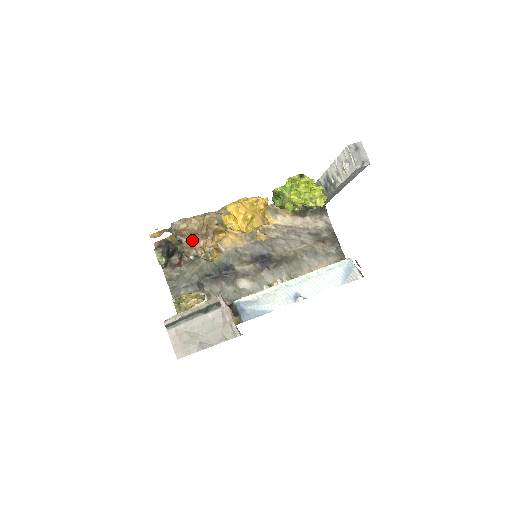
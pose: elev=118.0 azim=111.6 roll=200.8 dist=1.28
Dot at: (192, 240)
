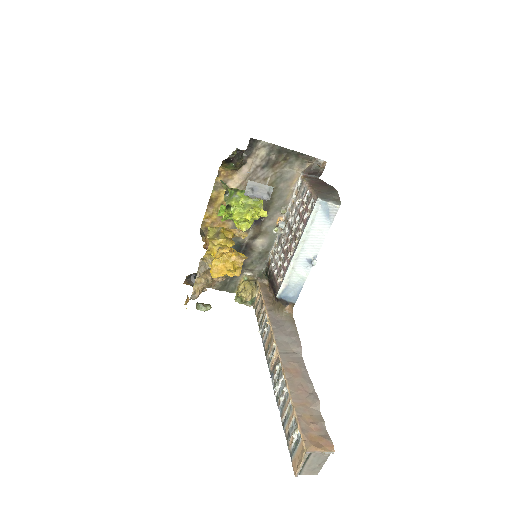
Dot at: occluded
